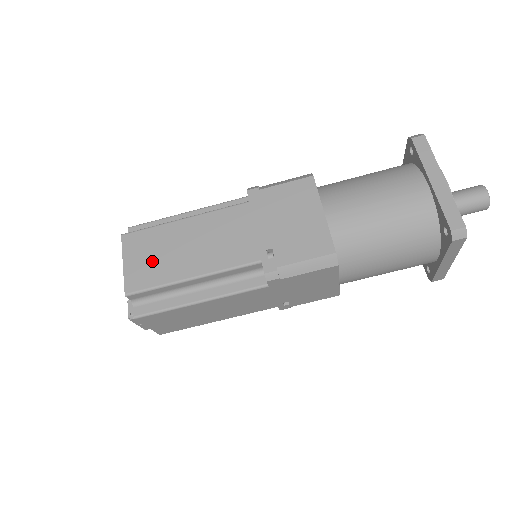
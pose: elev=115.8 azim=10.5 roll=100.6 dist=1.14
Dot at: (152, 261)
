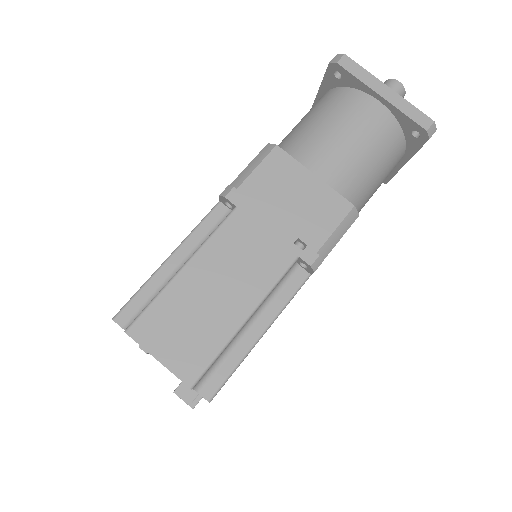
Dot at: (189, 334)
